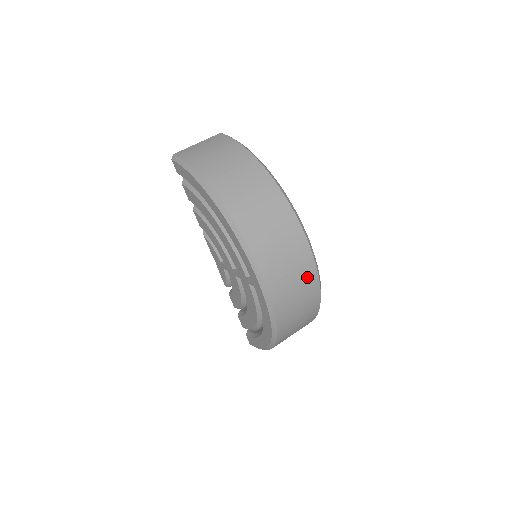
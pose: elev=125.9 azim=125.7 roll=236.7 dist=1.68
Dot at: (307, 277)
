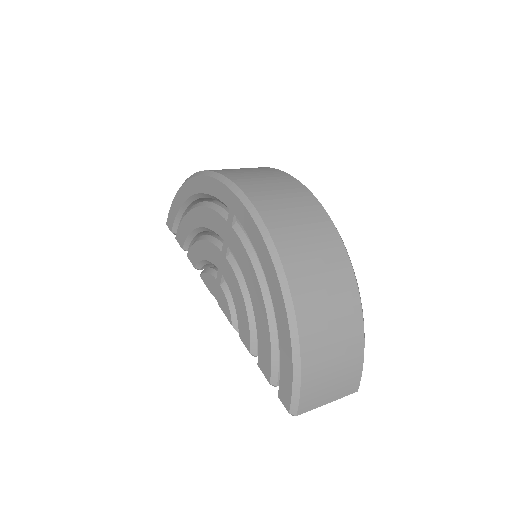
Dot at: (300, 196)
